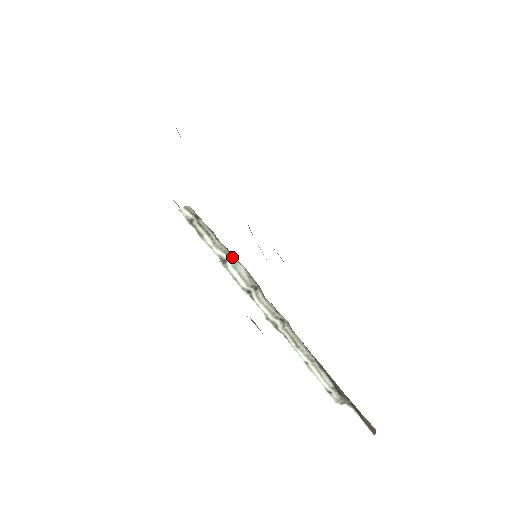
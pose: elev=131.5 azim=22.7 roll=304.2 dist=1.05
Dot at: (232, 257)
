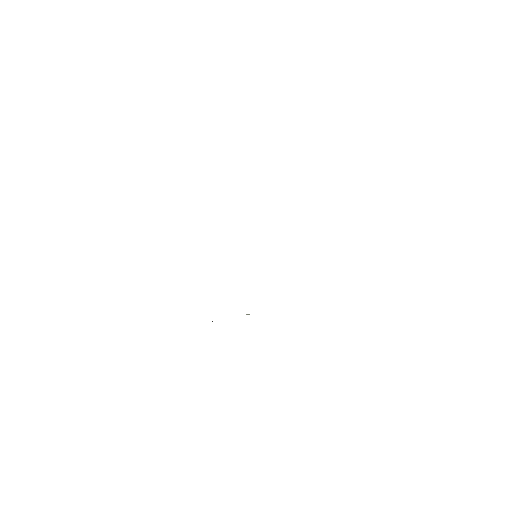
Dot at: occluded
